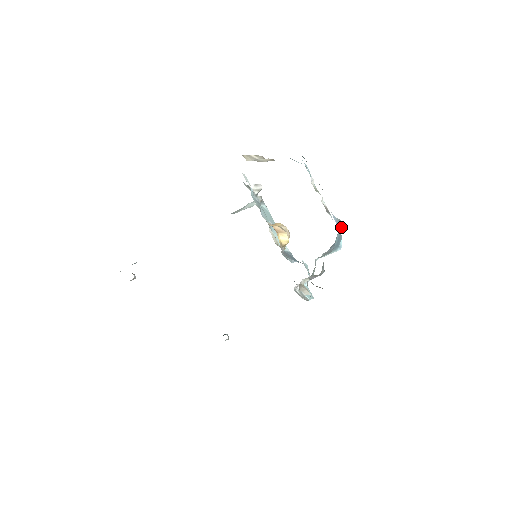
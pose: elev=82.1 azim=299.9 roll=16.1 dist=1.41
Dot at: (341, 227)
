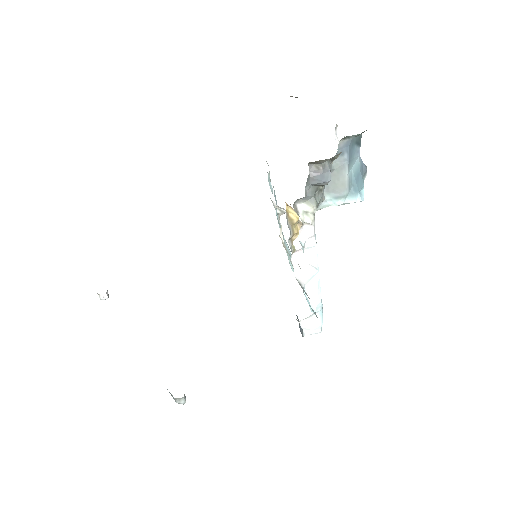
Dot at: (364, 167)
